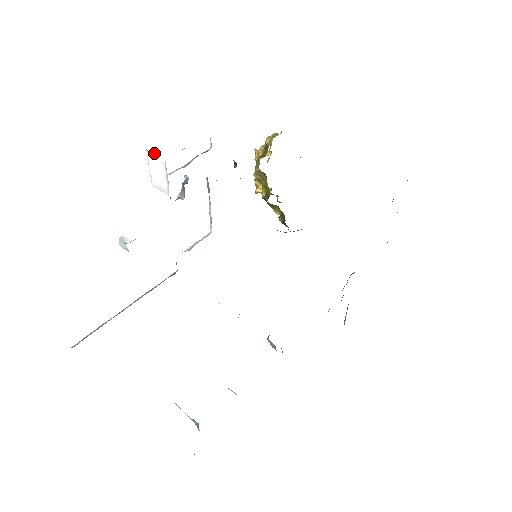
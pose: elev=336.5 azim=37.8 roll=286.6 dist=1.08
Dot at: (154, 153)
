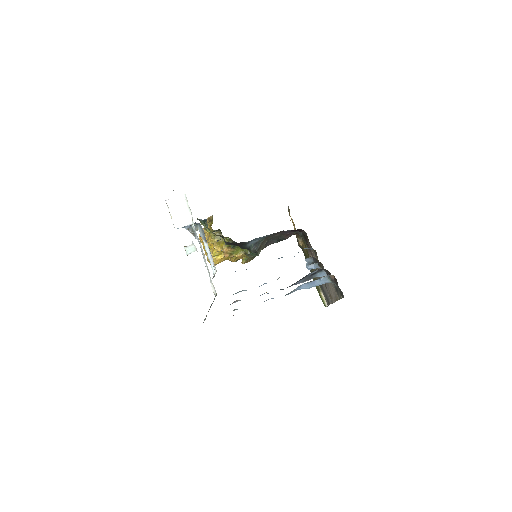
Dot at: (172, 199)
